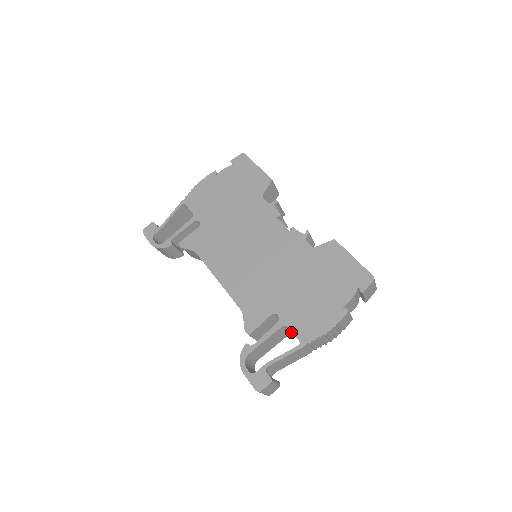
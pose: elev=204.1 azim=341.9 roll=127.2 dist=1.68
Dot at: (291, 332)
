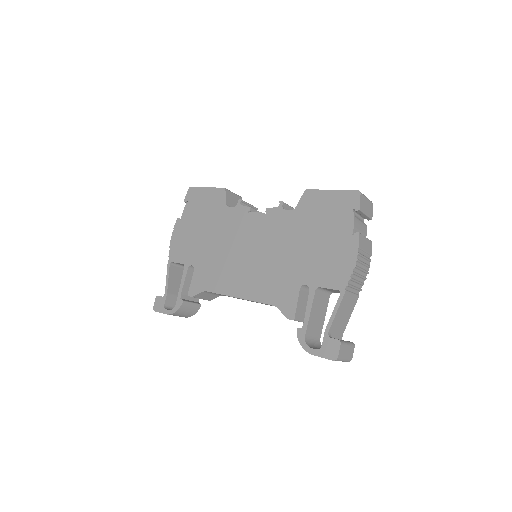
Dot at: (329, 293)
